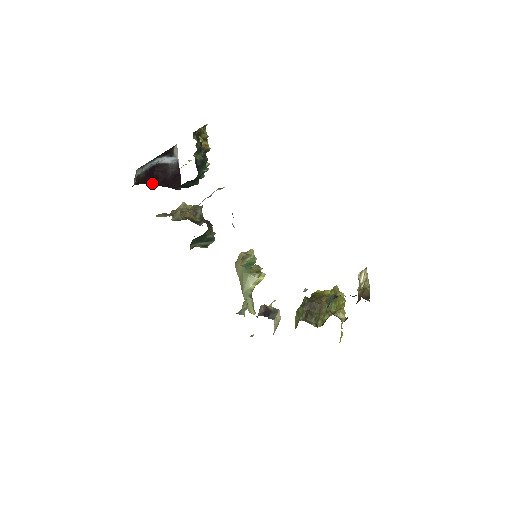
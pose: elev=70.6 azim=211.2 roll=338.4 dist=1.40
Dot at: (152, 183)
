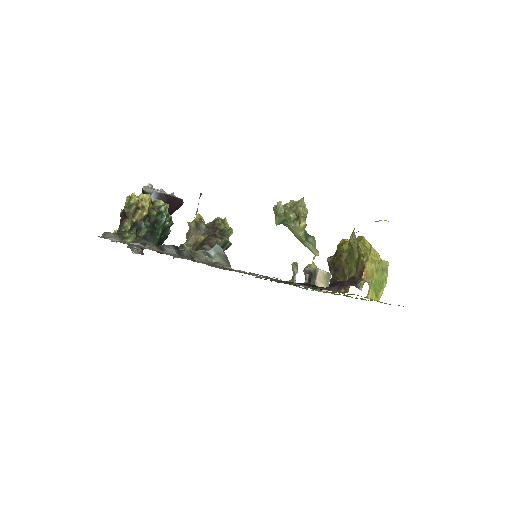
Dot at: occluded
